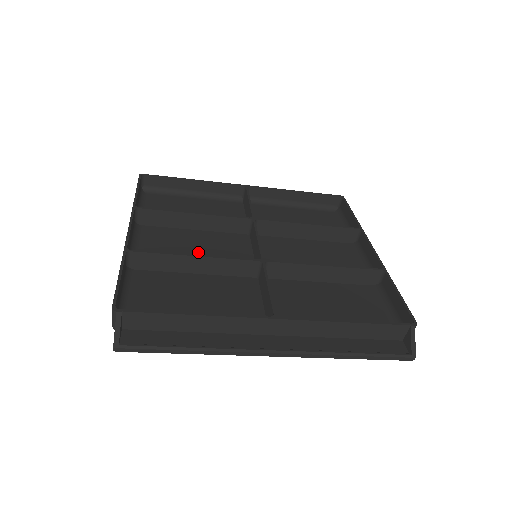
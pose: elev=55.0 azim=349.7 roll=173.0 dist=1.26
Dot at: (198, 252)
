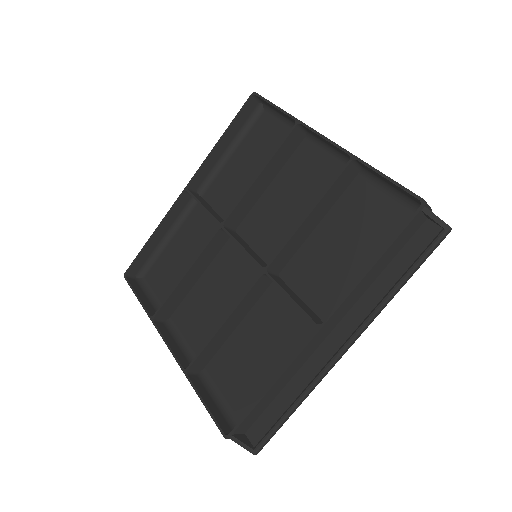
Dot at: (221, 300)
